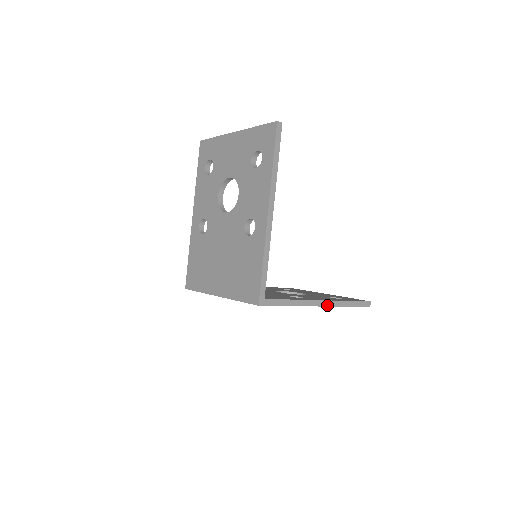
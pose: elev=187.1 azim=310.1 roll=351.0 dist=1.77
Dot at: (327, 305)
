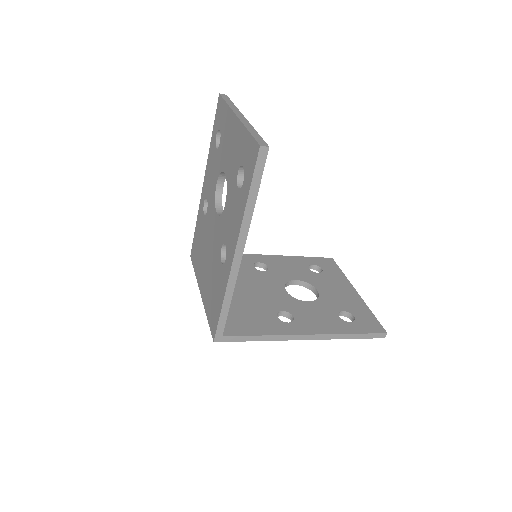
Dot at: (315, 338)
